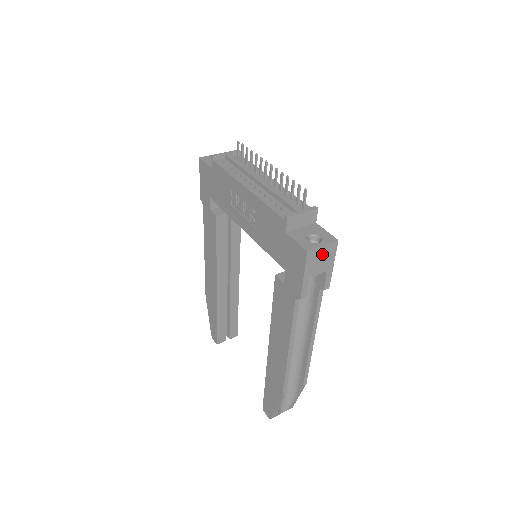
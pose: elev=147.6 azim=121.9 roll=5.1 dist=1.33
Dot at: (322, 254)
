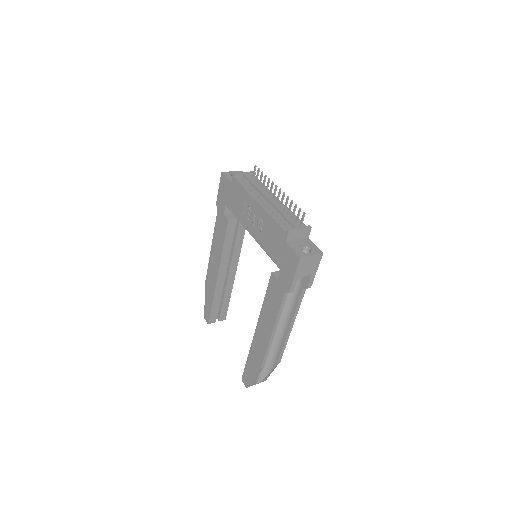
Dot at: (310, 262)
